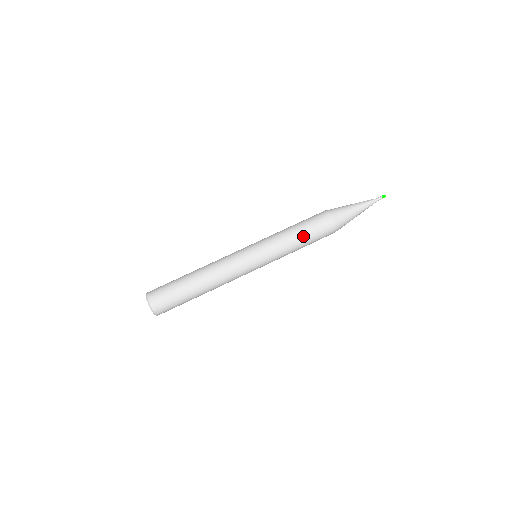
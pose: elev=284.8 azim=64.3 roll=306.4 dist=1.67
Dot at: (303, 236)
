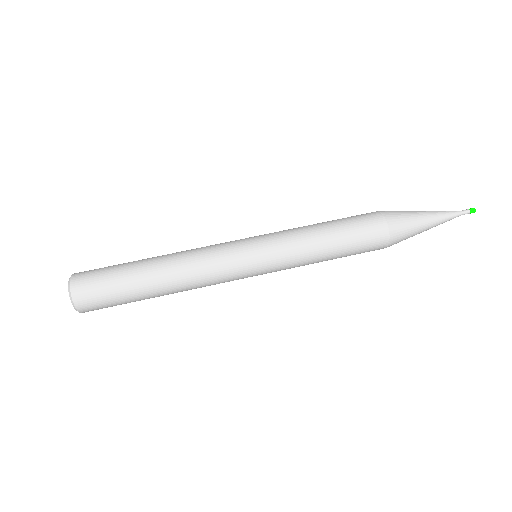
Dot at: (337, 256)
